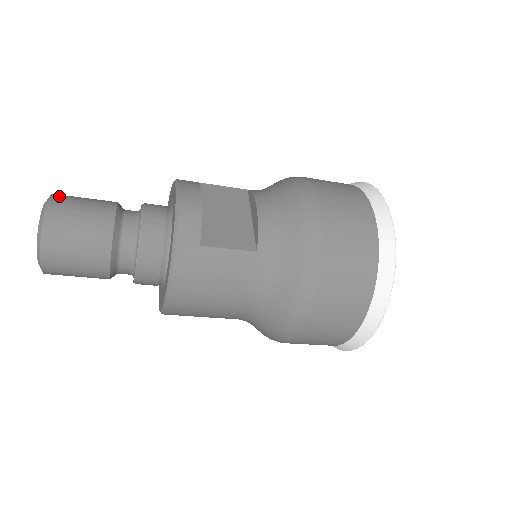
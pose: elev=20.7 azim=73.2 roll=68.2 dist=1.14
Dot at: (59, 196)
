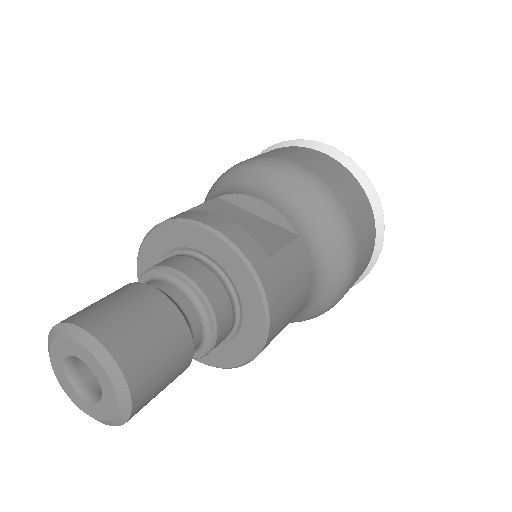
Dot at: (79, 317)
